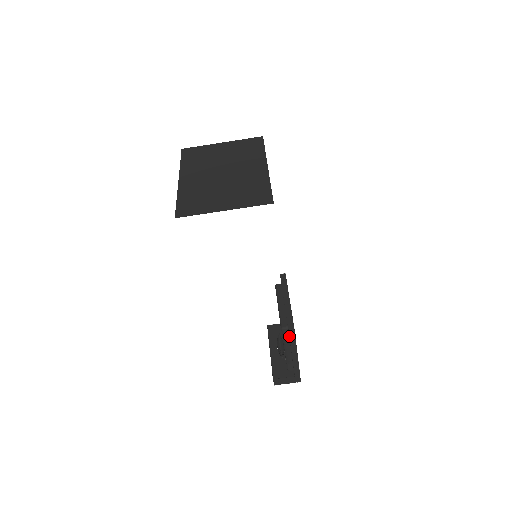
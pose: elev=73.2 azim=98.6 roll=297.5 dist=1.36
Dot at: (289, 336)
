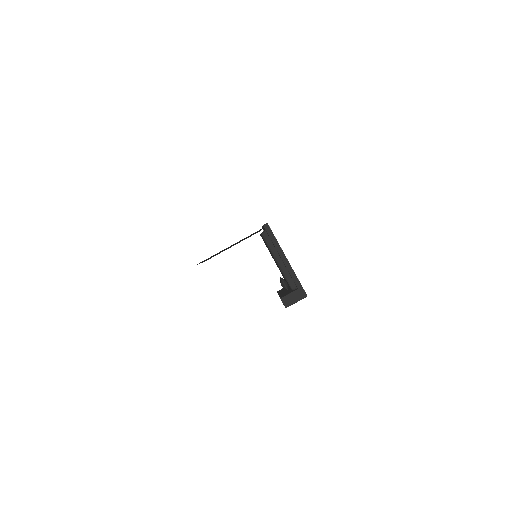
Dot at: (267, 234)
